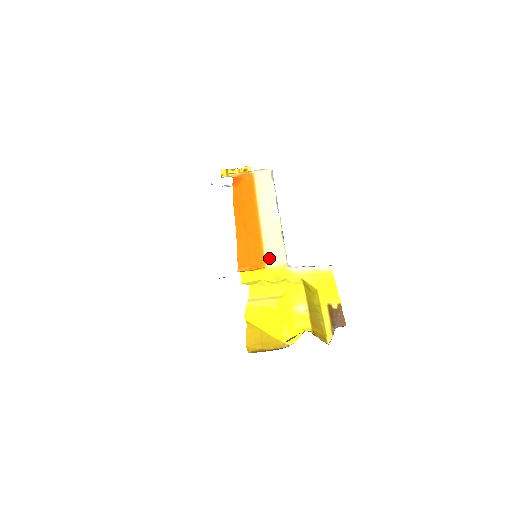
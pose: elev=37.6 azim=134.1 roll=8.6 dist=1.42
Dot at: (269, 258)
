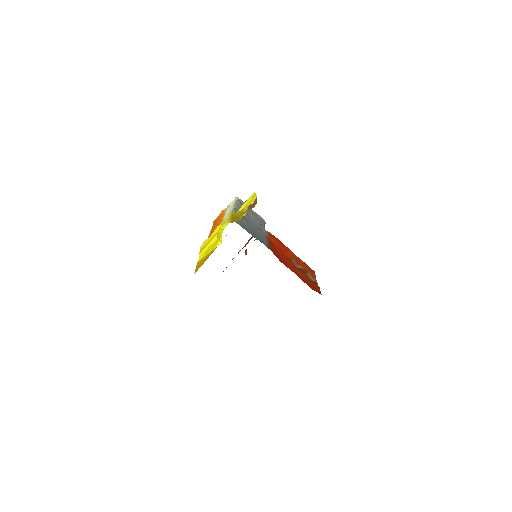
Dot at: occluded
